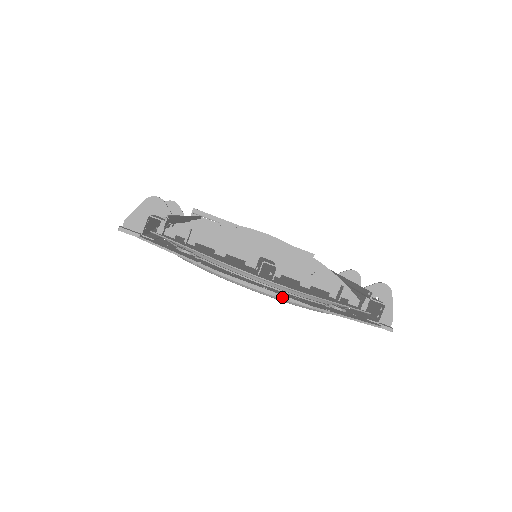
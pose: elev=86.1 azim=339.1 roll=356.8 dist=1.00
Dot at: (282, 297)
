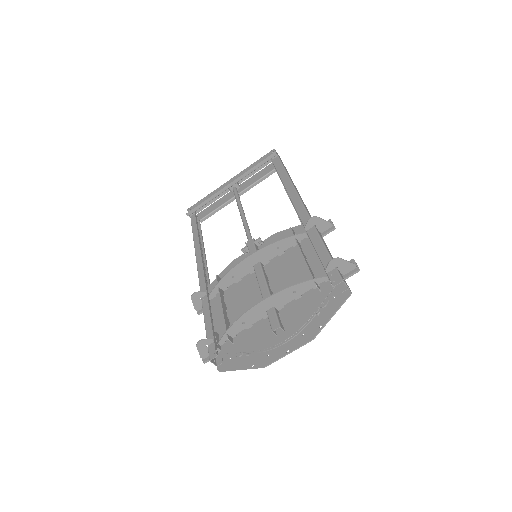
Dot at: occluded
